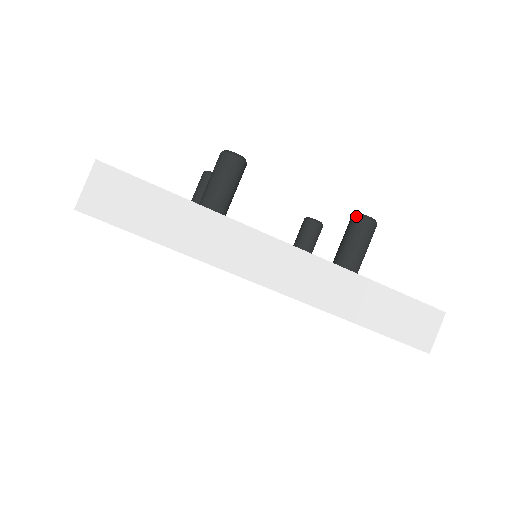
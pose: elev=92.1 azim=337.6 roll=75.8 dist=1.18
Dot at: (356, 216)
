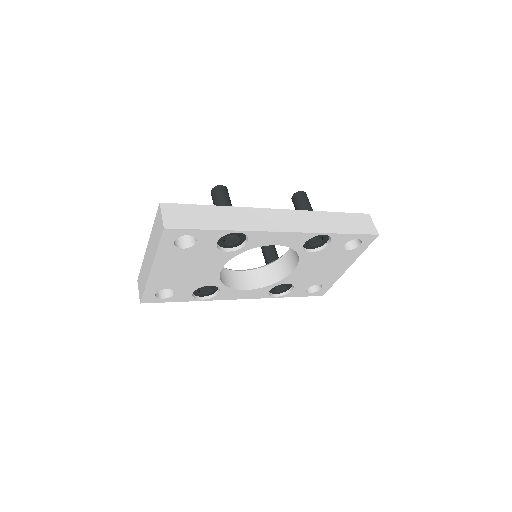
Dot at: (294, 194)
